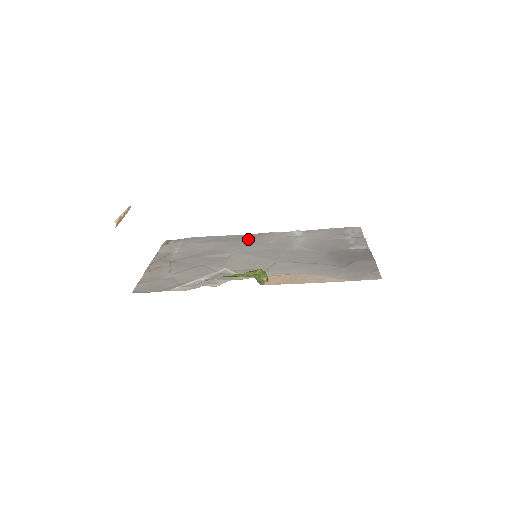
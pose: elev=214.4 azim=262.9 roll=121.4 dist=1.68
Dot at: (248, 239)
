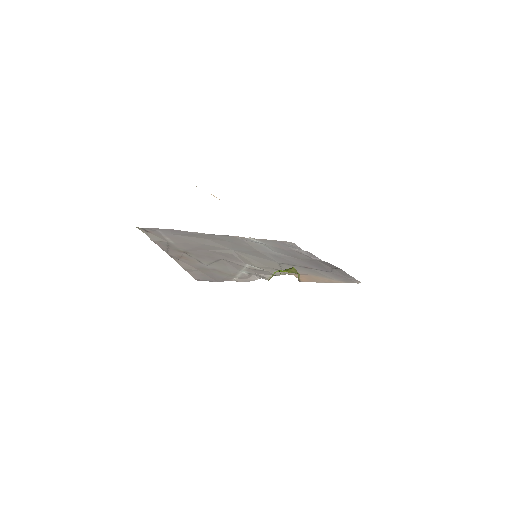
Dot at: (224, 239)
